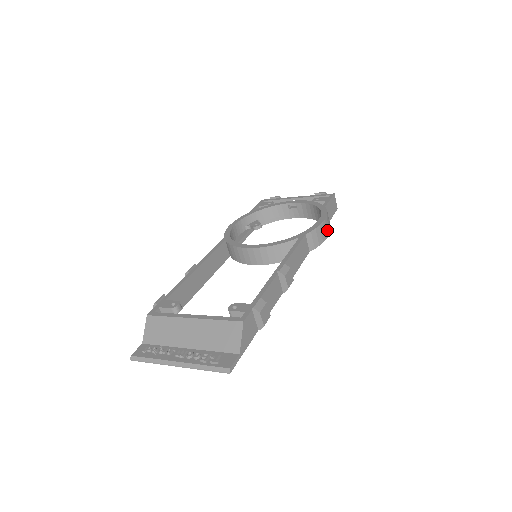
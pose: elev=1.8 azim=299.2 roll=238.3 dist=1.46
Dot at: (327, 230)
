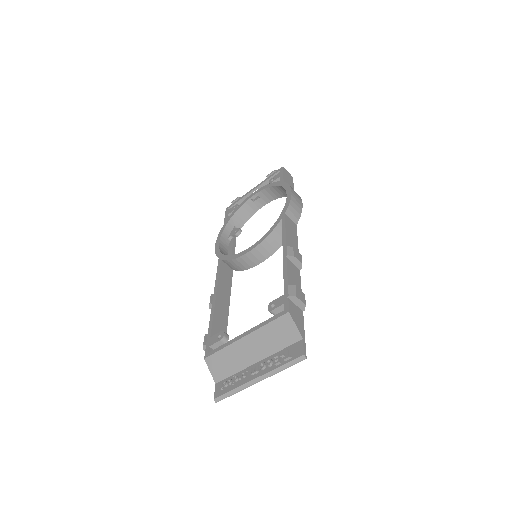
Dot at: (298, 199)
